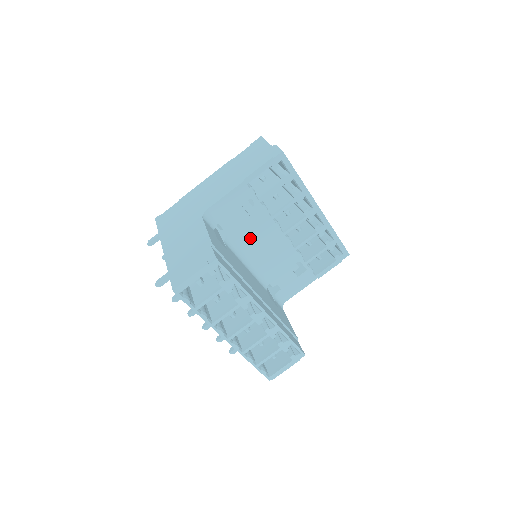
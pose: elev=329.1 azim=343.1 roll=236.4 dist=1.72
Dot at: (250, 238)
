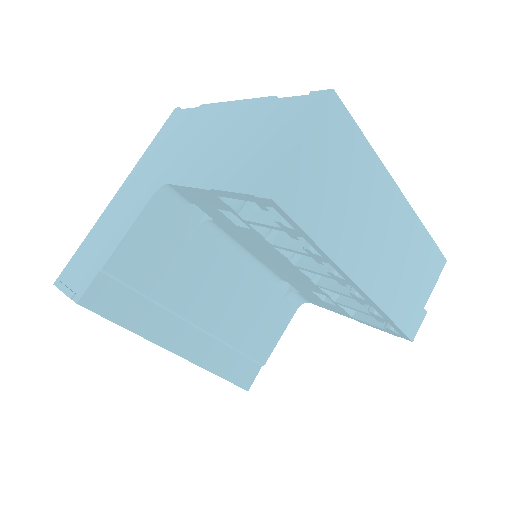
Dot at: (243, 239)
